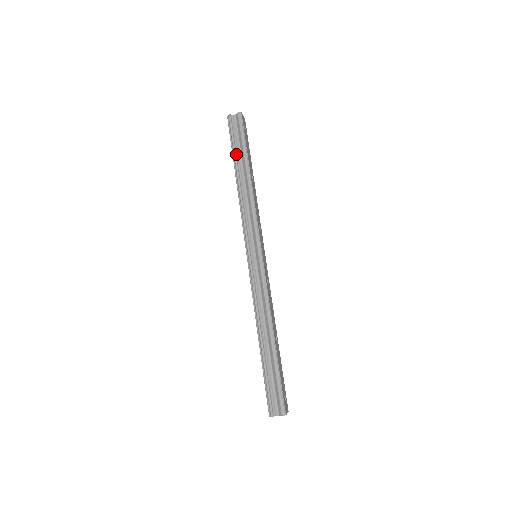
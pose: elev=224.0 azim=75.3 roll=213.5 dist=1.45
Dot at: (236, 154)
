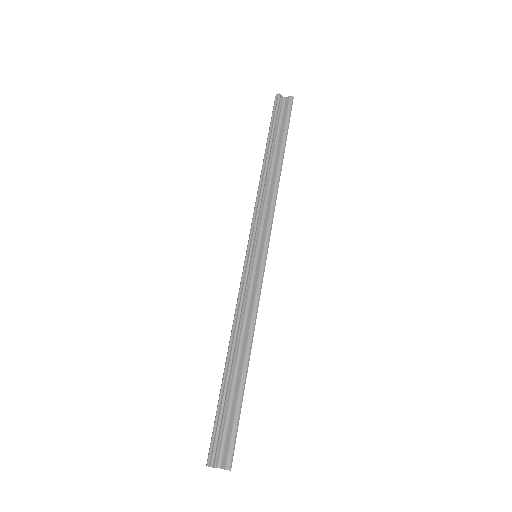
Dot at: (273, 136)
